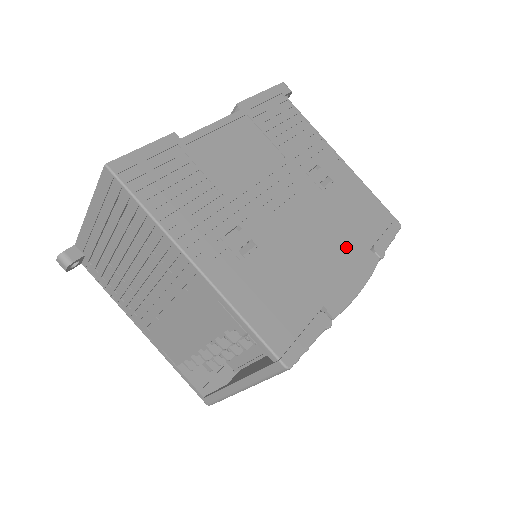
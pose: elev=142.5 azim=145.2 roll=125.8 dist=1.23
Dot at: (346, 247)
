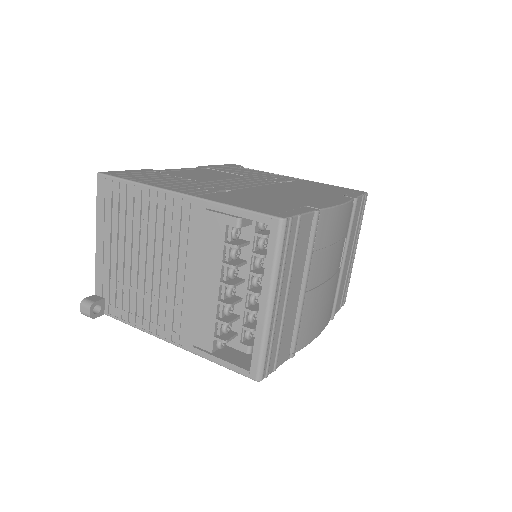
Dot at: (317, 194)
